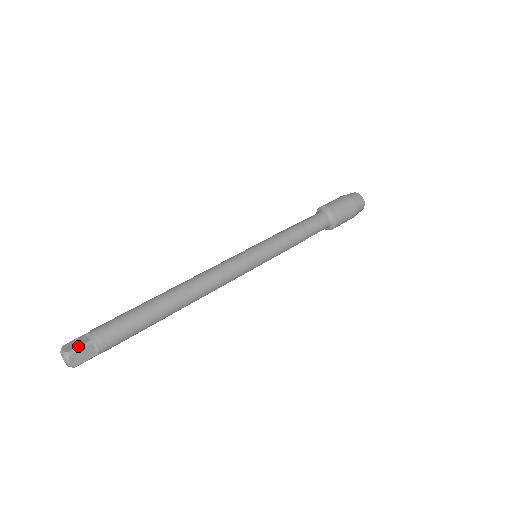
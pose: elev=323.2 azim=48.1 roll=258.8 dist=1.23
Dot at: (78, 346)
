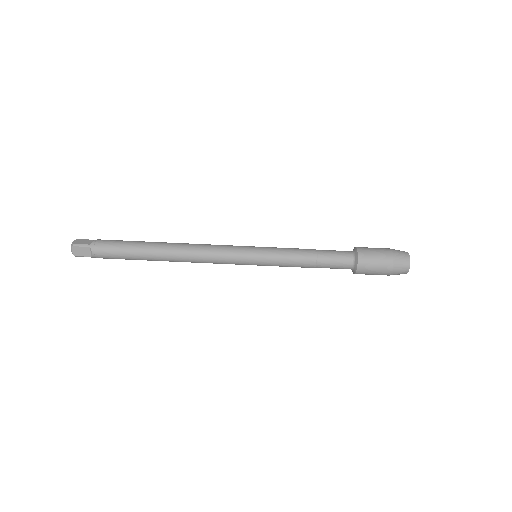
Dot at: (82, 256)
